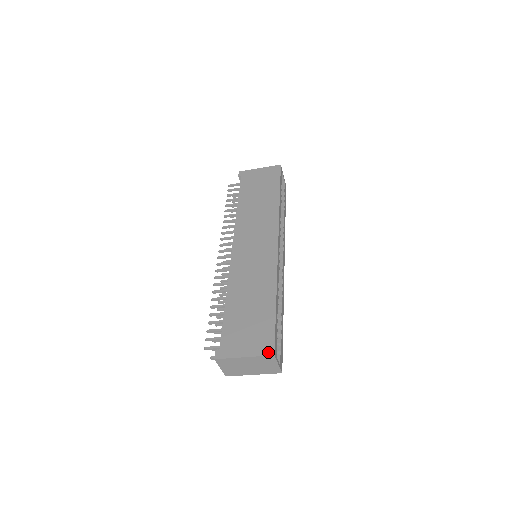
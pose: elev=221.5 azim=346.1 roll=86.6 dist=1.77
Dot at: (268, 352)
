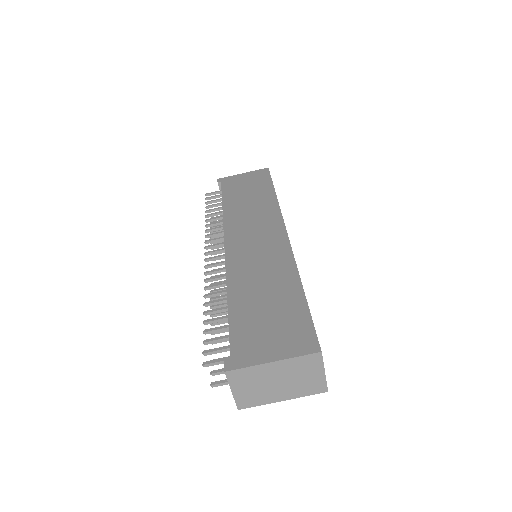
Dot at: (310, 349)
